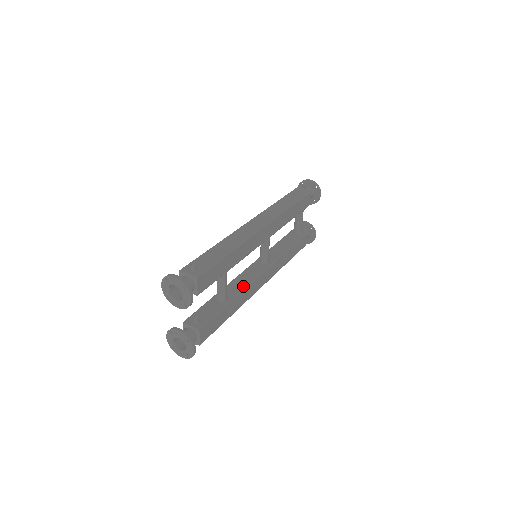
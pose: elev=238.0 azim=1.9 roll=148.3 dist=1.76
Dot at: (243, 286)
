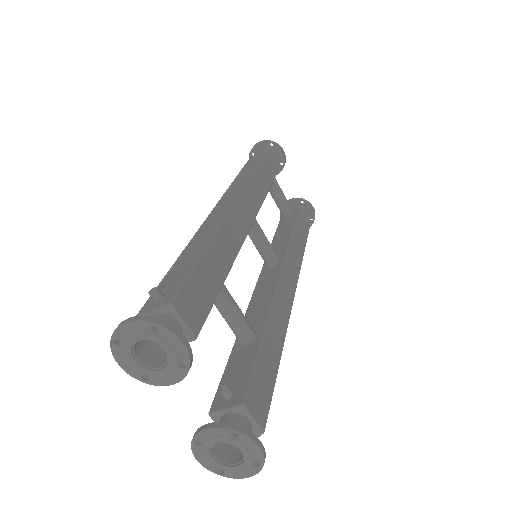
Dot at: (267, 303)
